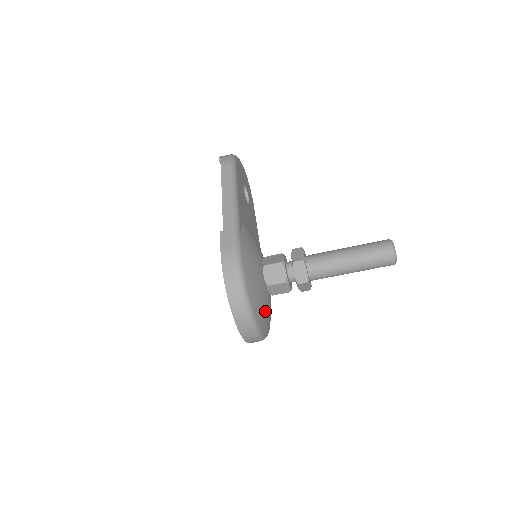
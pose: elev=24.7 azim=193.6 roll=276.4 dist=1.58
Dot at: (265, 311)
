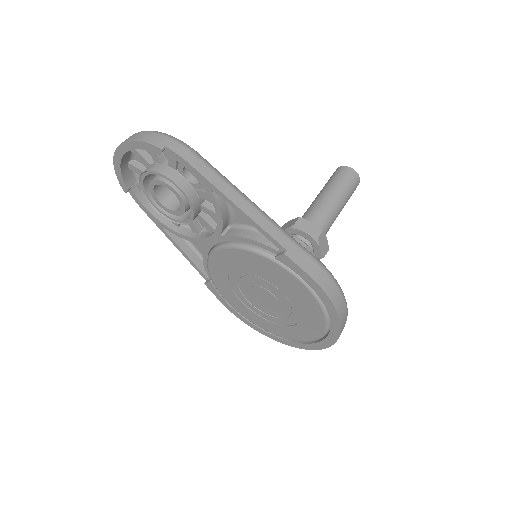
Dot at: occluded
